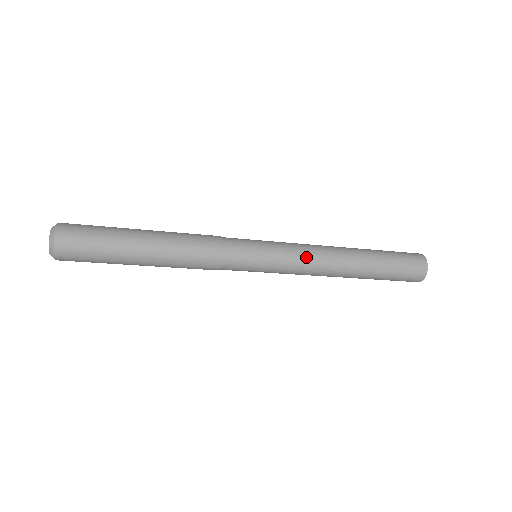
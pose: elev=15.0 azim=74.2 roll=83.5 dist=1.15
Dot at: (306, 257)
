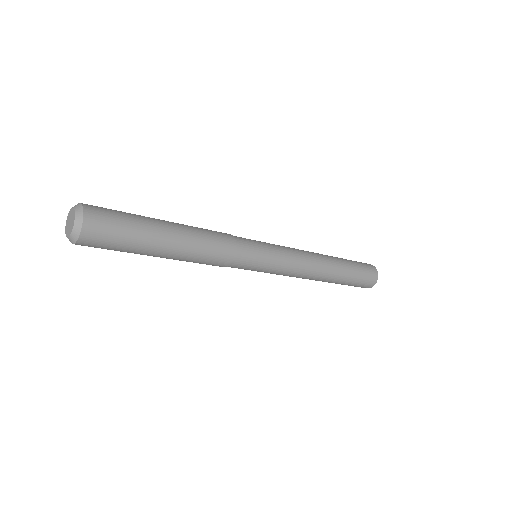
Dot at: (299, 259)
